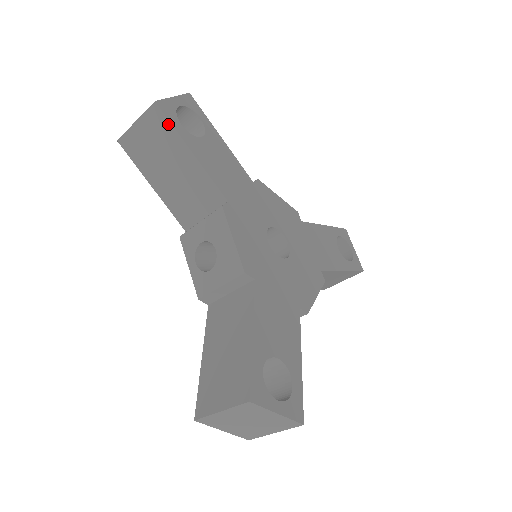
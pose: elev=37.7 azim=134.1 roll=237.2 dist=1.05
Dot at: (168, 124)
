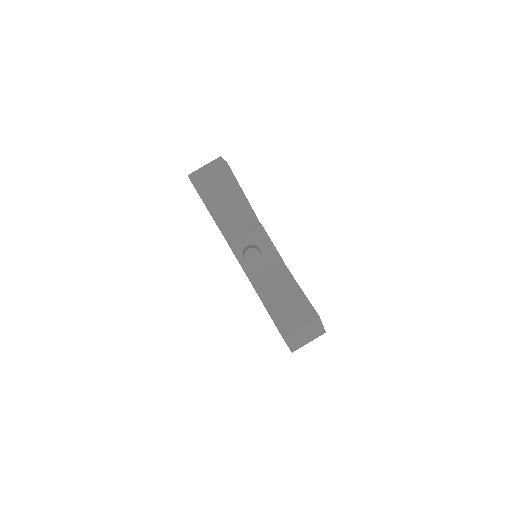
Dot at: occluded
